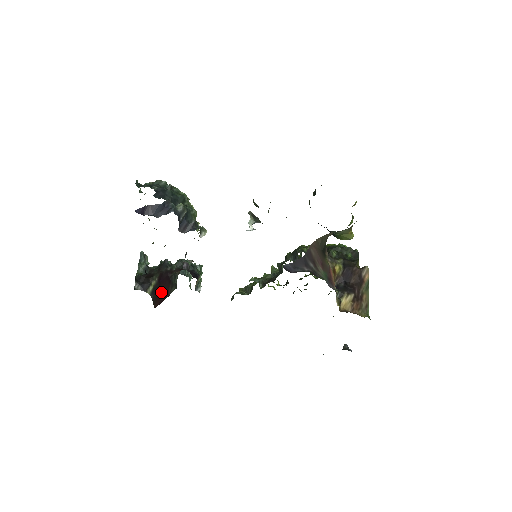
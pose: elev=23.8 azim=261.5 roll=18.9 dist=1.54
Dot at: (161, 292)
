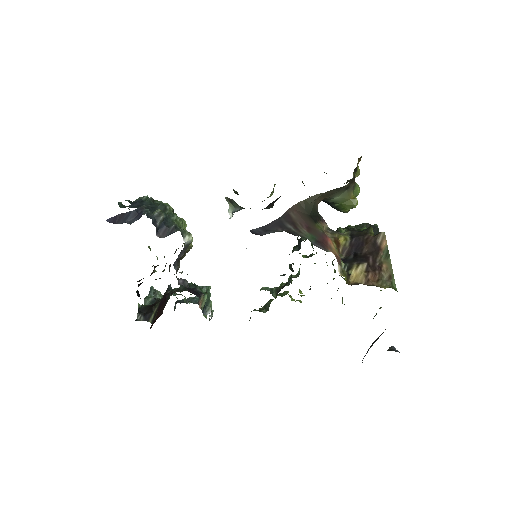
Dot at: (157, 314)
